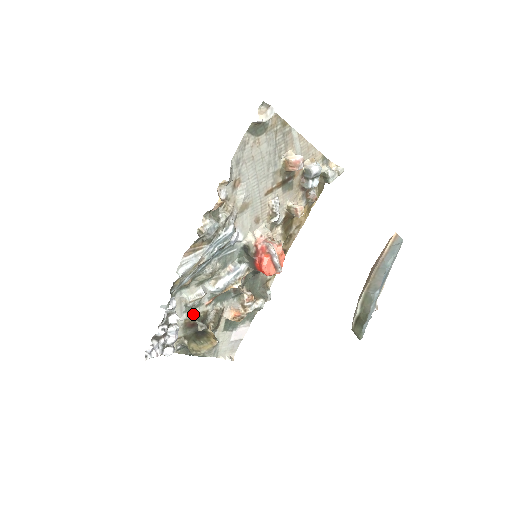
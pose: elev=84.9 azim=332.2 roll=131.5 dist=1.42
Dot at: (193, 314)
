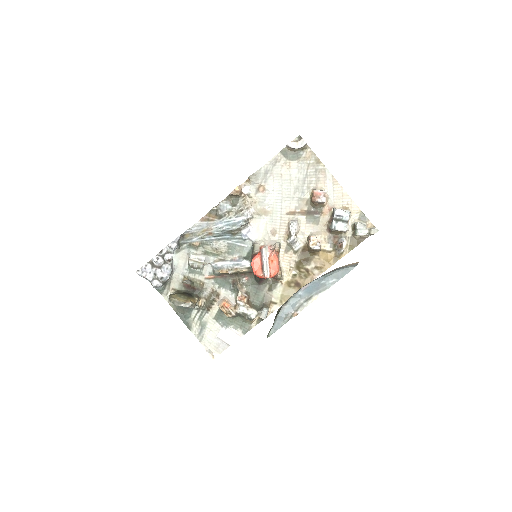
Dot at: (192, 276)
